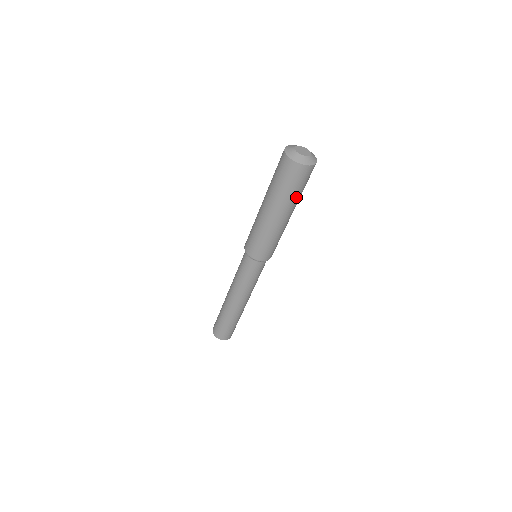
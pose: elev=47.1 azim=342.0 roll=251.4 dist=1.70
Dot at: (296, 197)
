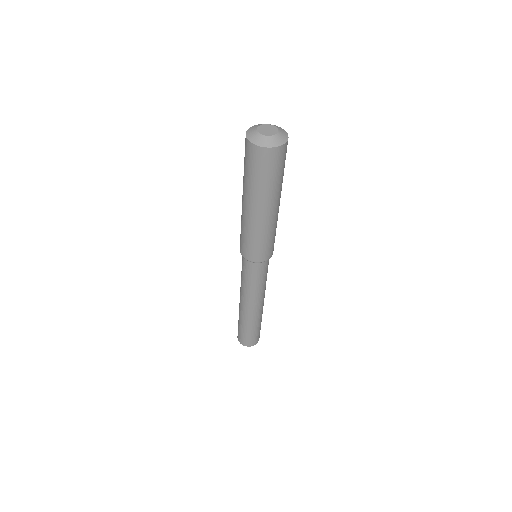
Dot at: (259, 187)
